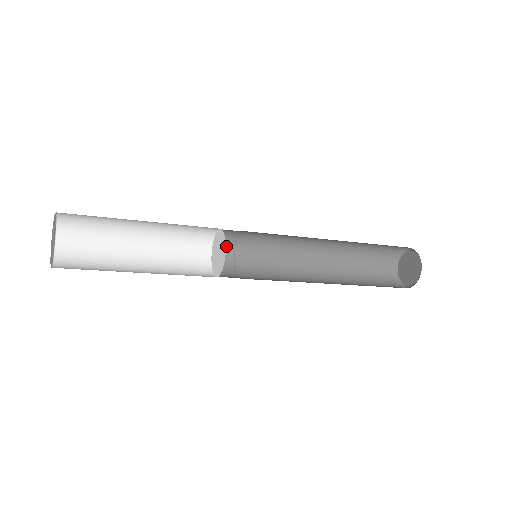
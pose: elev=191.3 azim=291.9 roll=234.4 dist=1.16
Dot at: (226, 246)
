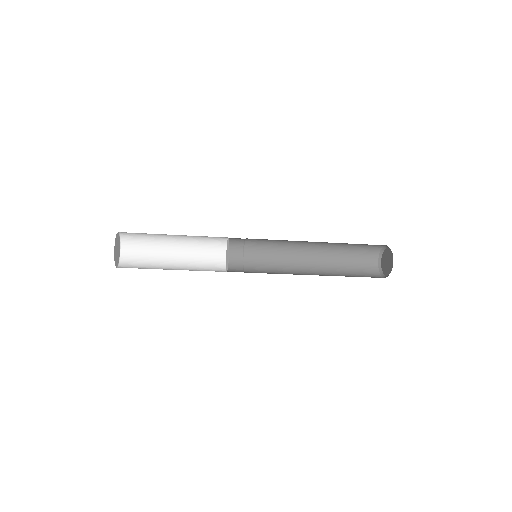
Dot at: (236, 253)
